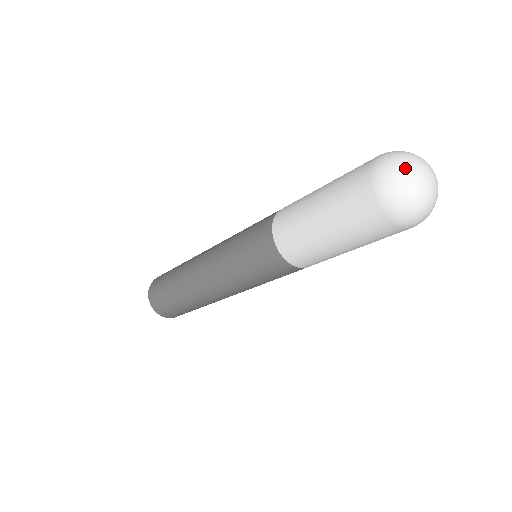
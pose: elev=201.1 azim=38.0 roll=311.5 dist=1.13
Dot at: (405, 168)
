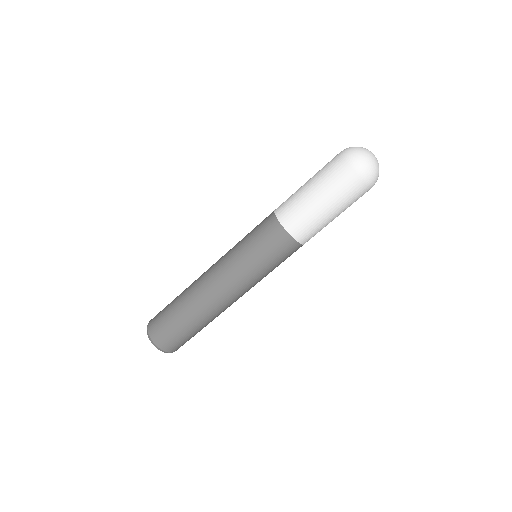
Dot at: occluded
